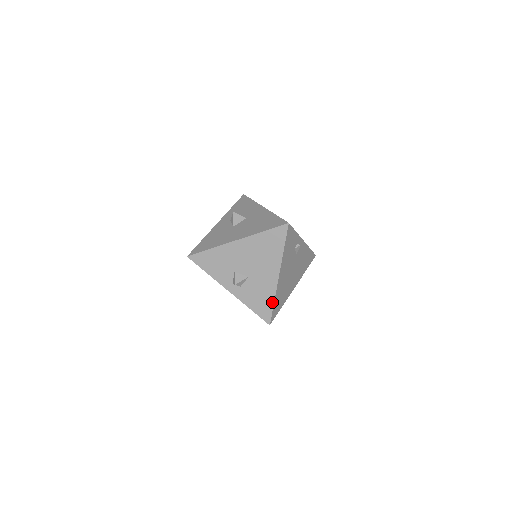
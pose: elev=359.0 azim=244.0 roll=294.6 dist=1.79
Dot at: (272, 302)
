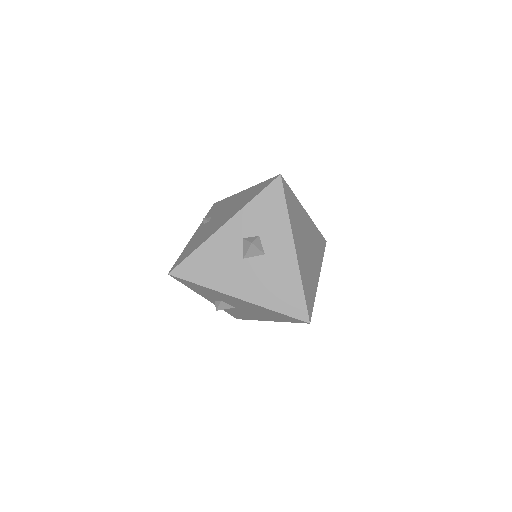
Dot at: (249, 319)
